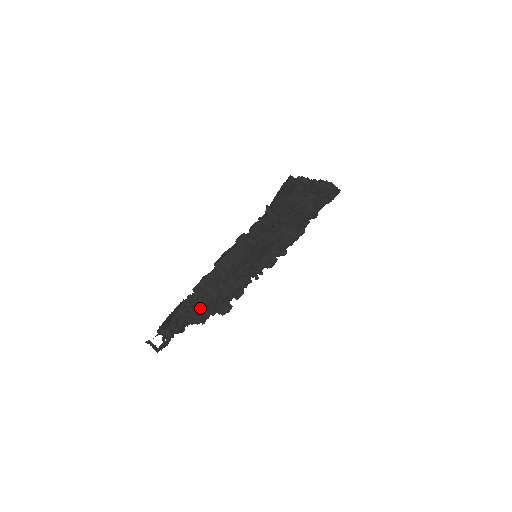
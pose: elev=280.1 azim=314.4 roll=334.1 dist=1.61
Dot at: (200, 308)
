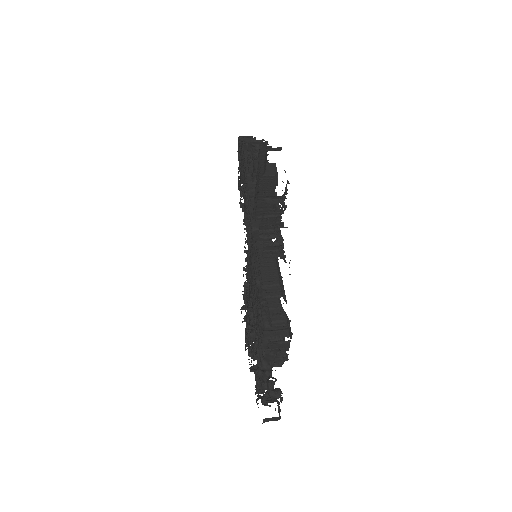
Dot at: (284, 345)
